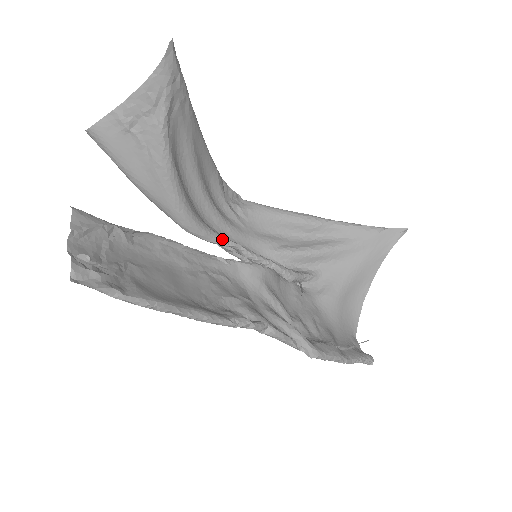
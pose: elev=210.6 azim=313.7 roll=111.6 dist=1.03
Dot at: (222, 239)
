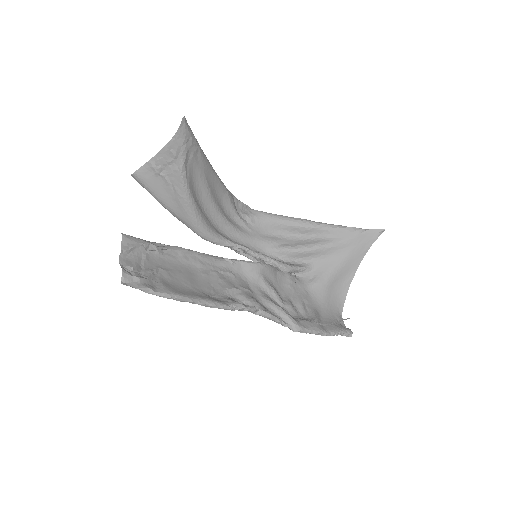
Dot at: (231, 243)
